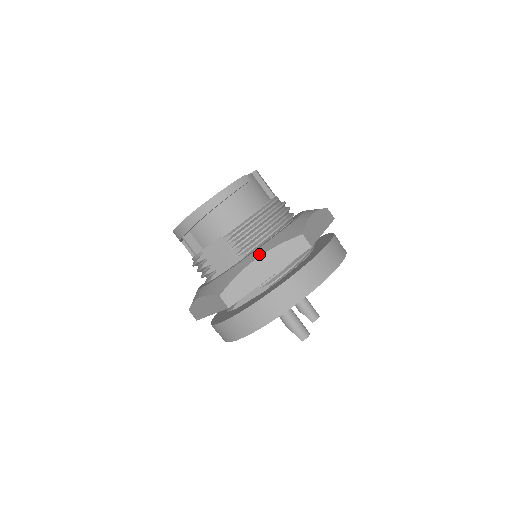
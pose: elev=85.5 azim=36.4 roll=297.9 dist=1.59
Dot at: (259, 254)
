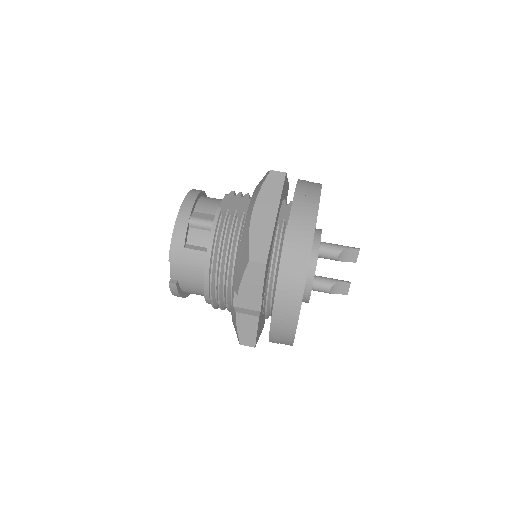
Dot at: occluded
